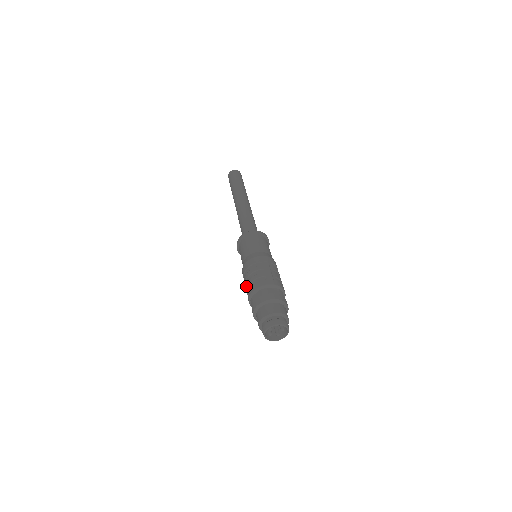
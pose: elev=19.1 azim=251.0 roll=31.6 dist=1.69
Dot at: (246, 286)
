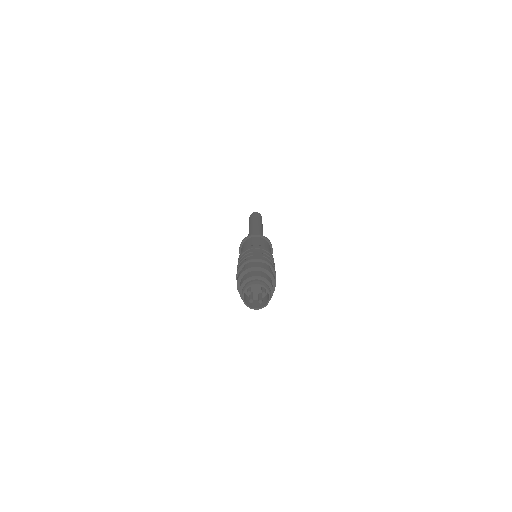
Dot at: occluded
